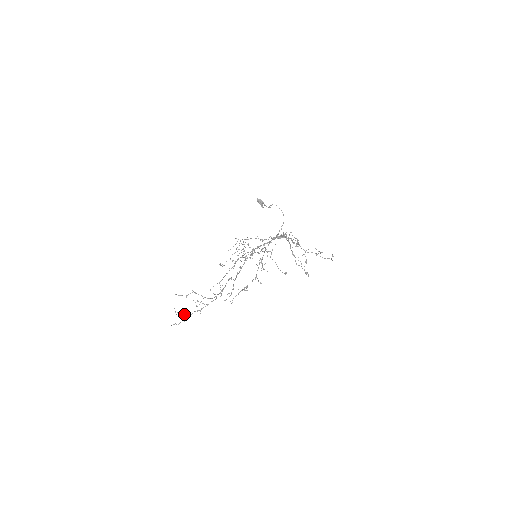
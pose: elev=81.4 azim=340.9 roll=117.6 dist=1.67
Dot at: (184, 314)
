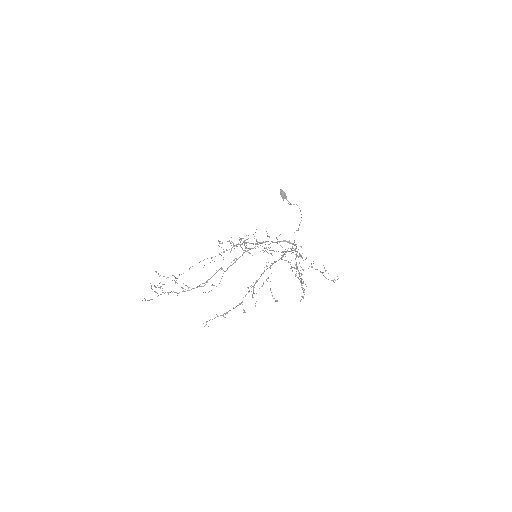
Dot at: occluded
